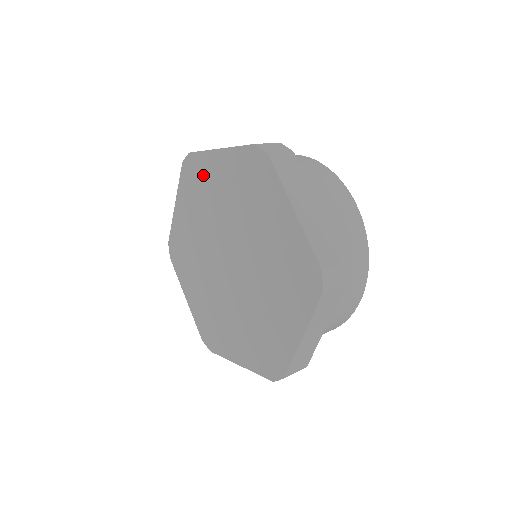
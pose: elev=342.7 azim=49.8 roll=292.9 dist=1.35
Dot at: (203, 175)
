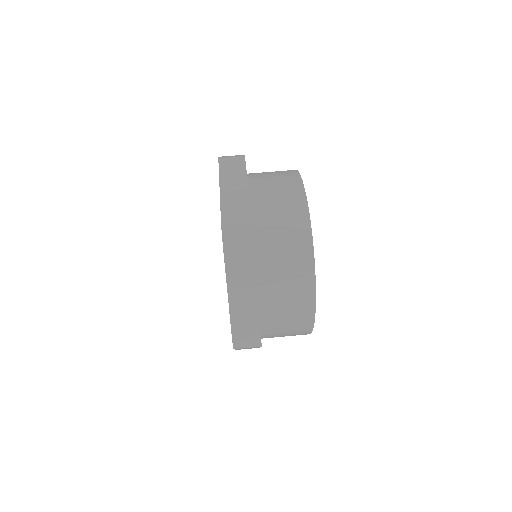
Dot at: occluded
